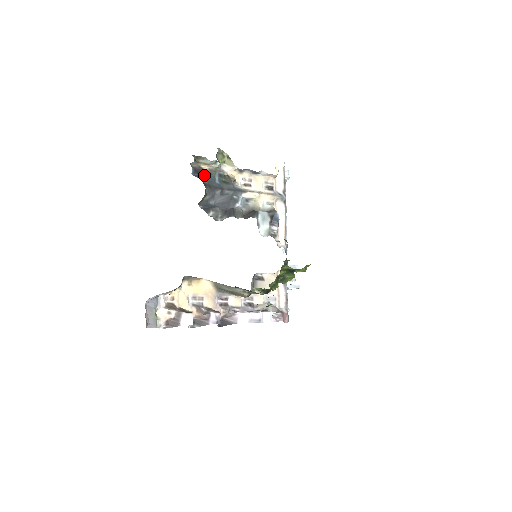
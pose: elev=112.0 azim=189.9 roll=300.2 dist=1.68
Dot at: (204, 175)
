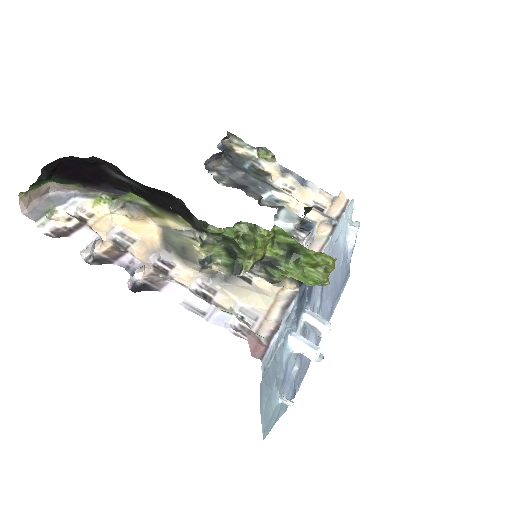
Dot at: (232, 155)
